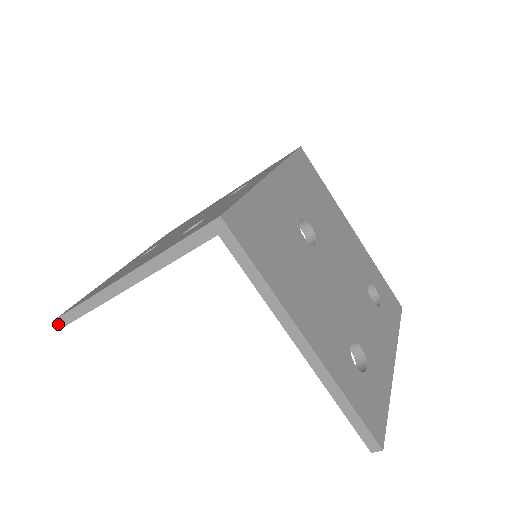
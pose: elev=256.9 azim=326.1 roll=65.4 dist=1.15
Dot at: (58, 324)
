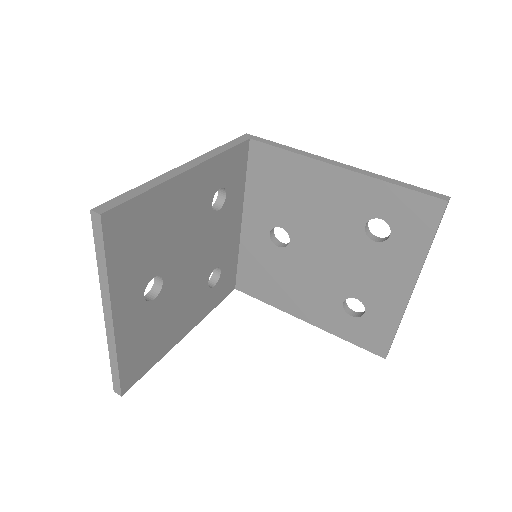
Dot at: (98, 211)
